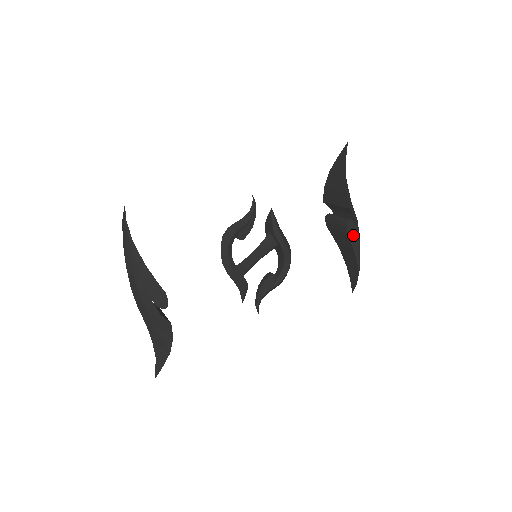
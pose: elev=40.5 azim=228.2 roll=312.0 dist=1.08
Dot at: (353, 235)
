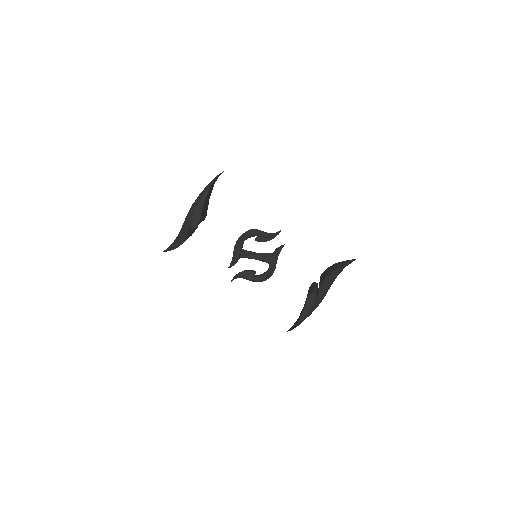
Dot at: (310, 302)
